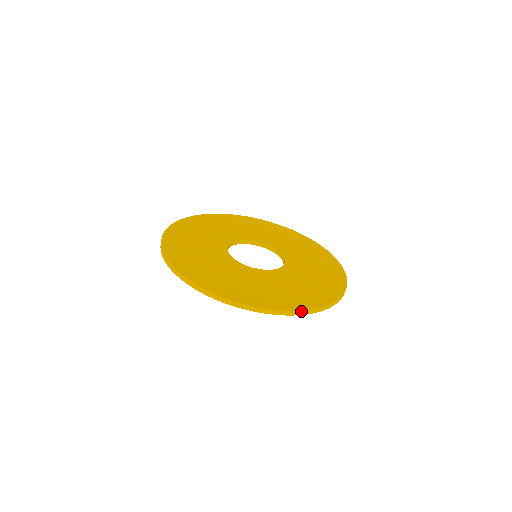
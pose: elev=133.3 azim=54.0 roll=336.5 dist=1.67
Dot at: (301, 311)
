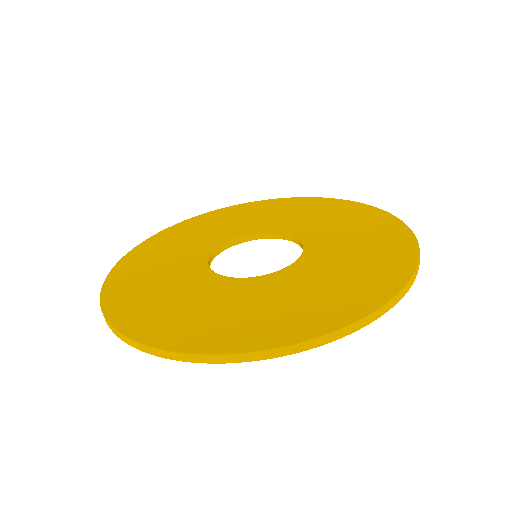
Dot at: (334, 332)
